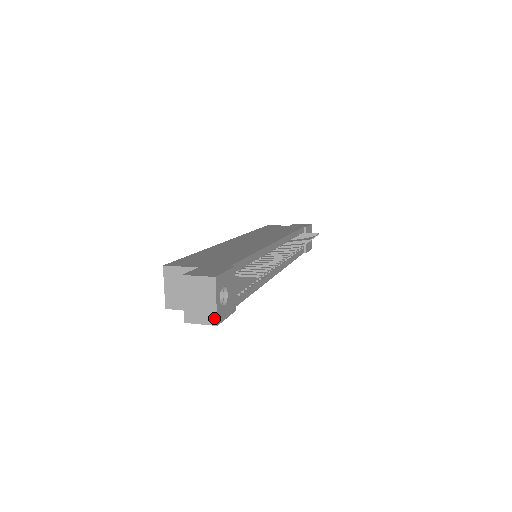
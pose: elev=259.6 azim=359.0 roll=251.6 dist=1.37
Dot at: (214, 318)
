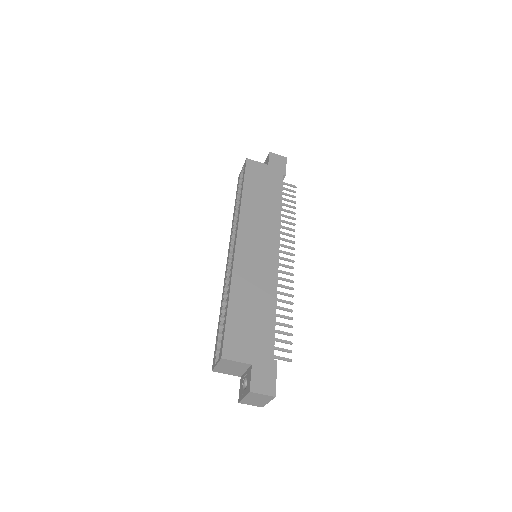
Dot at: (263, 406)
